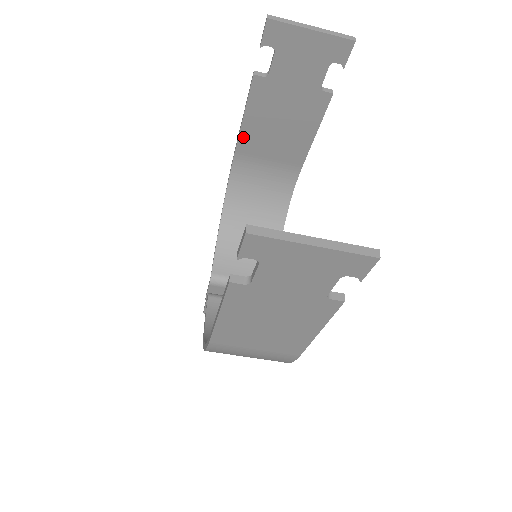
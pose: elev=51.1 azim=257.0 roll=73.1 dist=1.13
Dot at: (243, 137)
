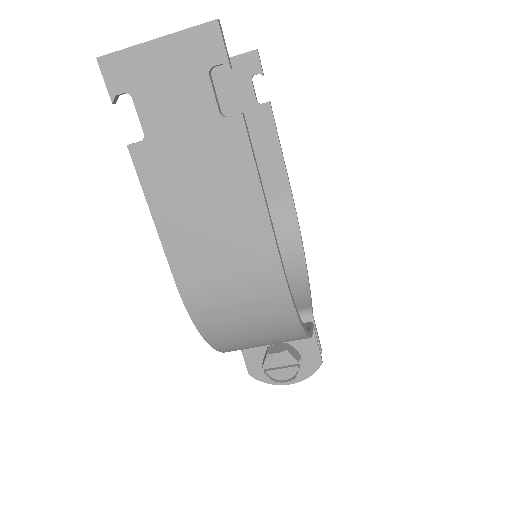
Dot at: occluded
